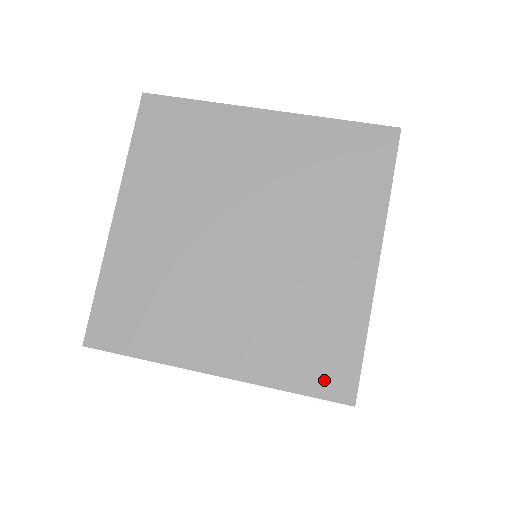
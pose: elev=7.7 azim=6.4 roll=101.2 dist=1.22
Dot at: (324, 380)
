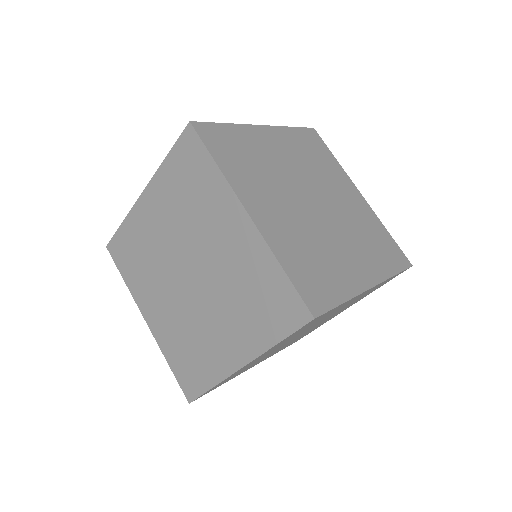
Dot at: (397, 260)
